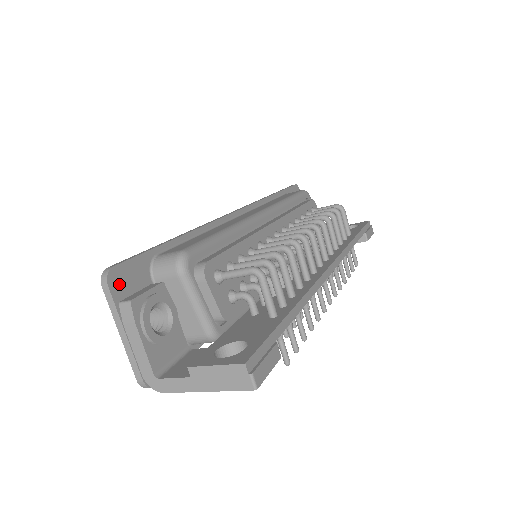
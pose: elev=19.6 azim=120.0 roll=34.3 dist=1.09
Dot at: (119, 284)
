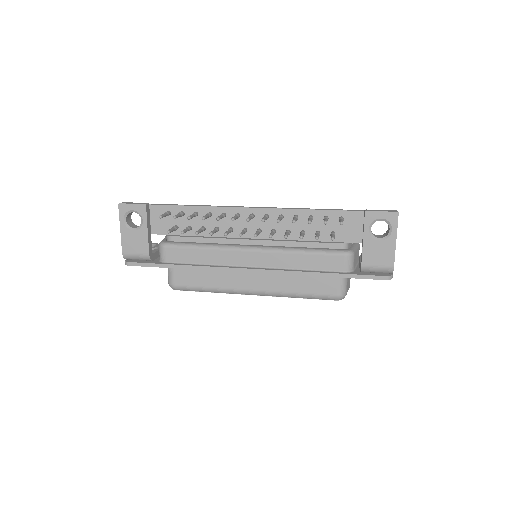
Dot at: occluded
